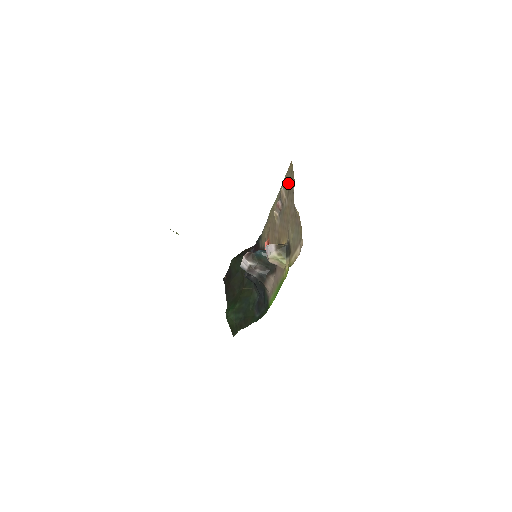
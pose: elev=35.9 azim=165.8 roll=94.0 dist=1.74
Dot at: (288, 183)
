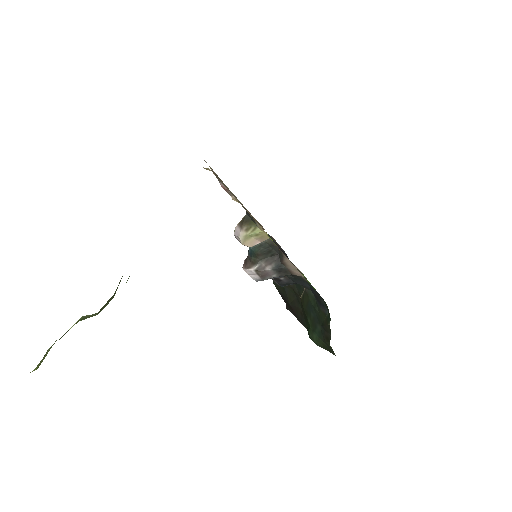
Dot at: occluded
